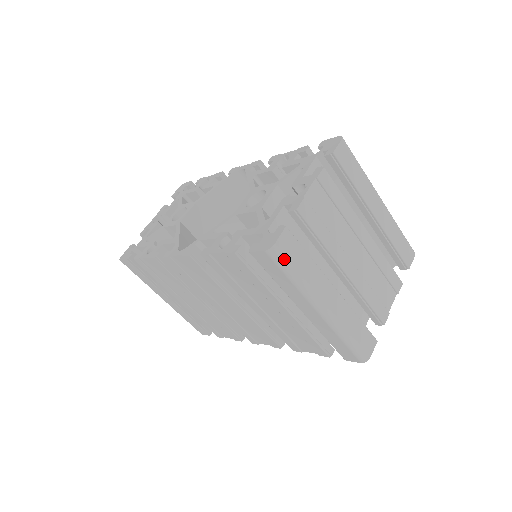
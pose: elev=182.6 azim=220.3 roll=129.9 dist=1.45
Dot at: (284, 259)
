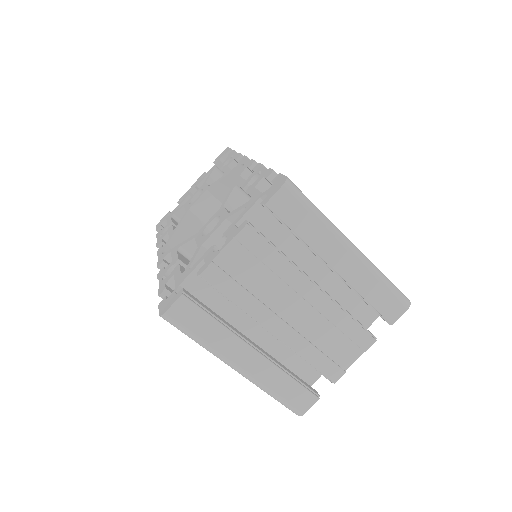
Dot at: (179, 325)
